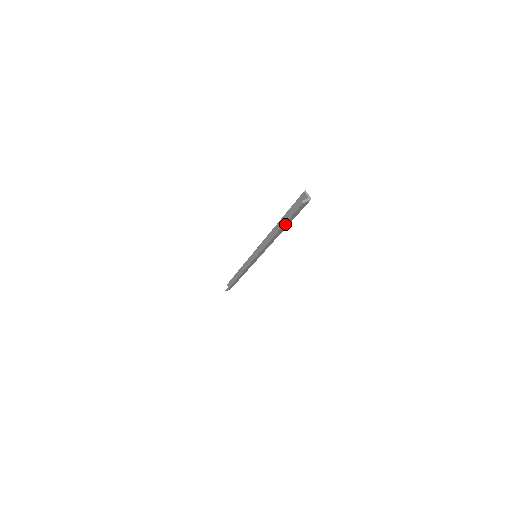
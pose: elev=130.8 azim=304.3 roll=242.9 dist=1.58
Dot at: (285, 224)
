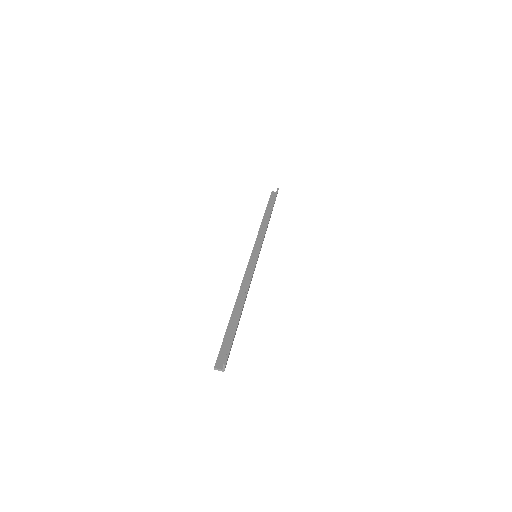
Dot at: (229, 327)
